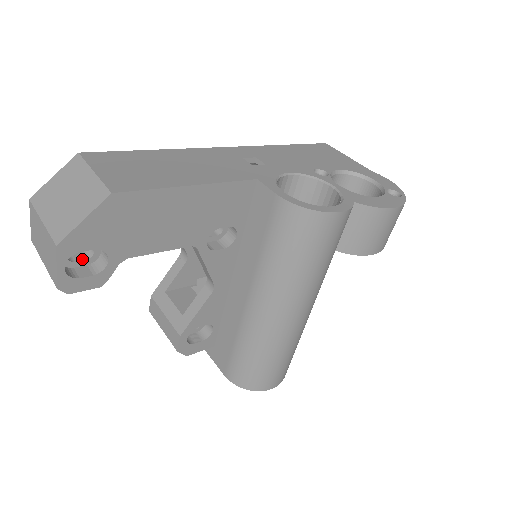
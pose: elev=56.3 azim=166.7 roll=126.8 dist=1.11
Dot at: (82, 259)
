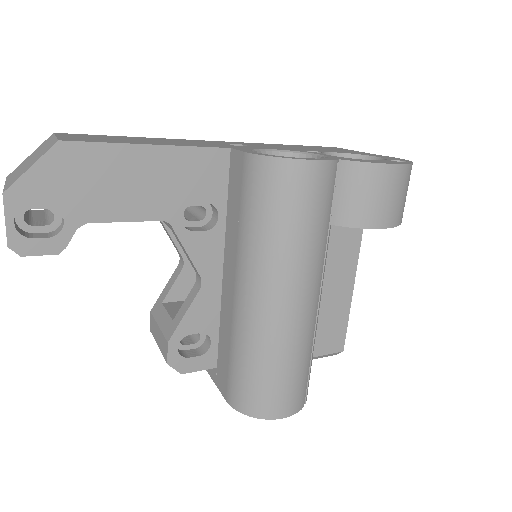
Dot at: (42, 225)
